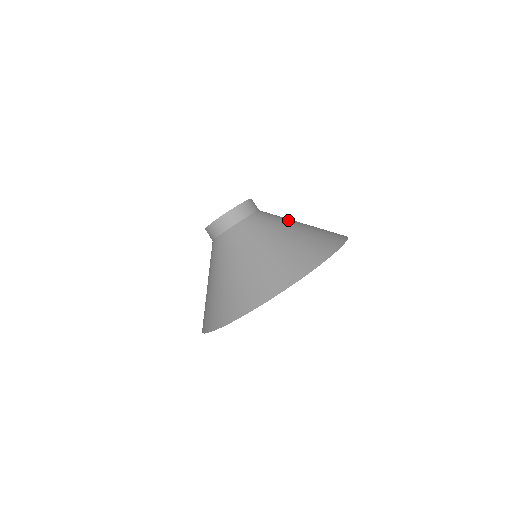
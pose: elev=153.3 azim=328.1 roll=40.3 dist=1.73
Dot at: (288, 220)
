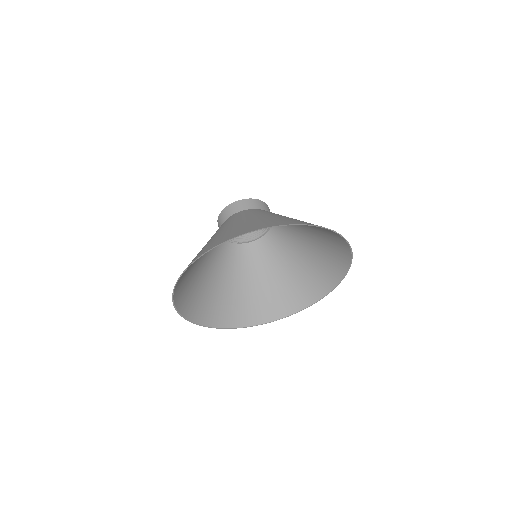
Dot at: occluded
